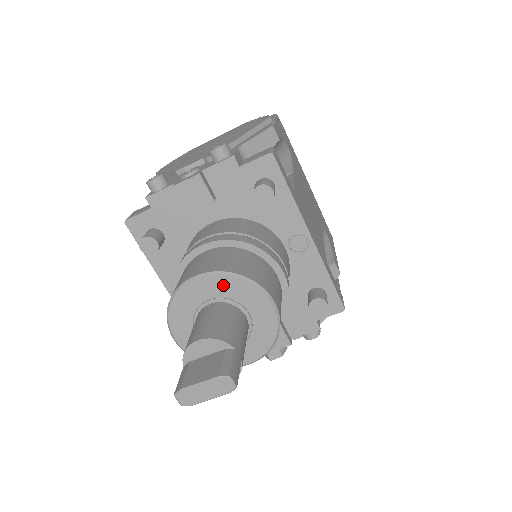
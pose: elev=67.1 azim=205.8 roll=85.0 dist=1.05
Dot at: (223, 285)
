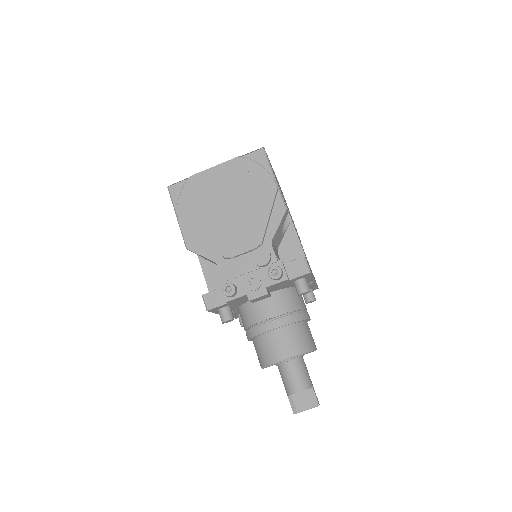
Dot at: occluded
